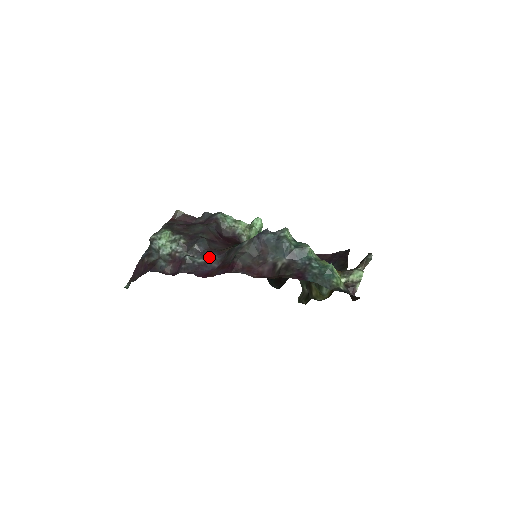
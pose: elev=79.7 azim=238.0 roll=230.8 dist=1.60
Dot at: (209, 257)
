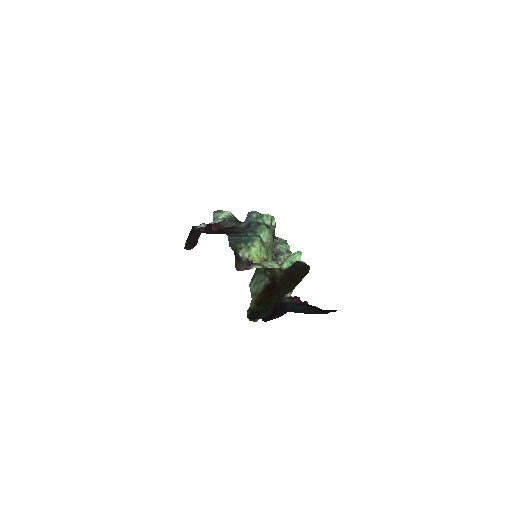
Dot at: occluded
